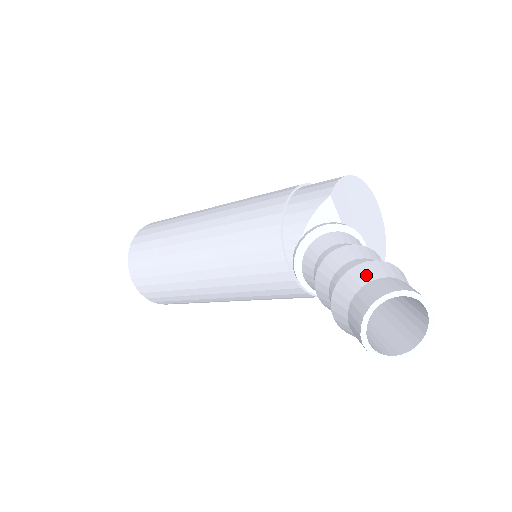
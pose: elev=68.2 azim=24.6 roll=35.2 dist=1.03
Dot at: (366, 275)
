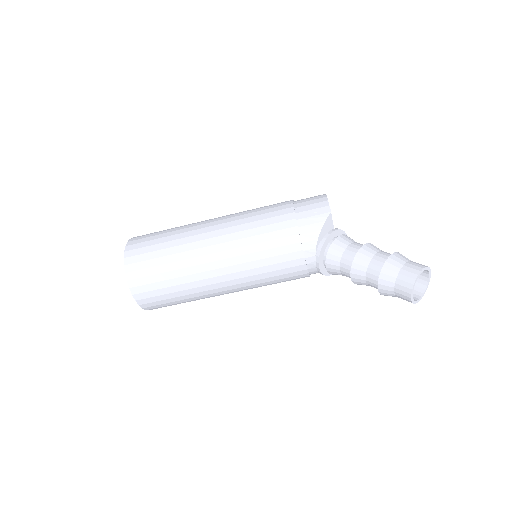
Dot at: (399, 262)
